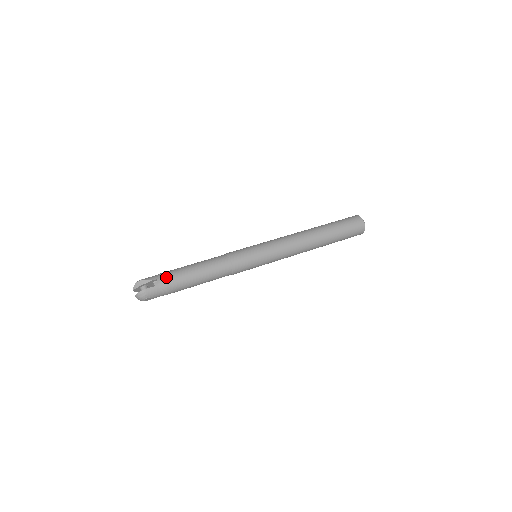
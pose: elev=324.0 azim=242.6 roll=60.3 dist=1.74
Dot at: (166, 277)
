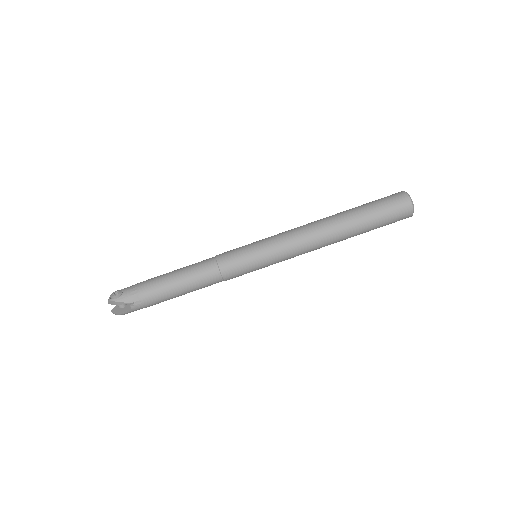
Dot at: (144, 300)
